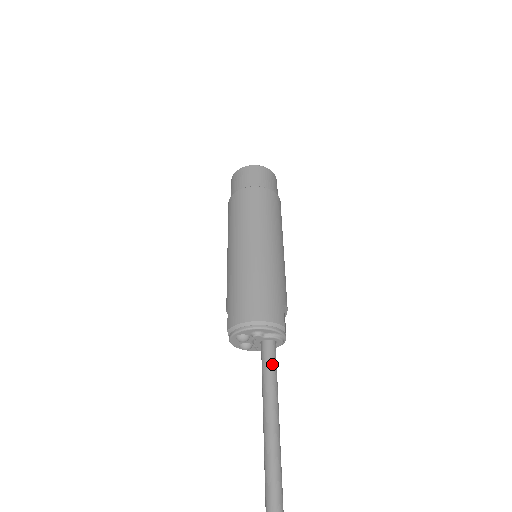
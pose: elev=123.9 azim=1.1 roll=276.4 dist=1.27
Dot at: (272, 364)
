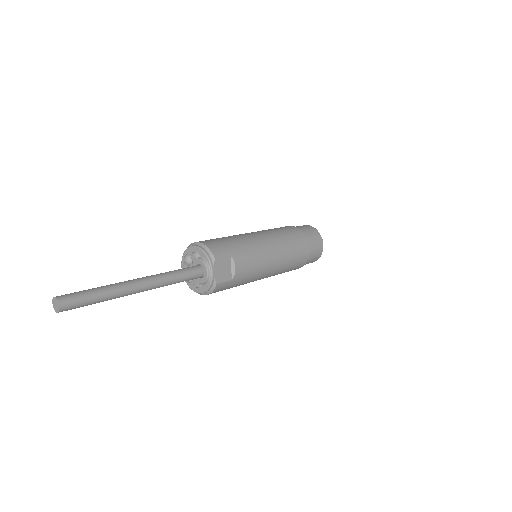
Dot at: (184, 270)
